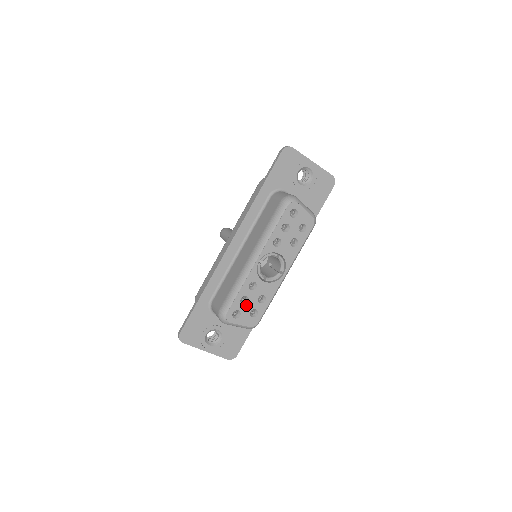
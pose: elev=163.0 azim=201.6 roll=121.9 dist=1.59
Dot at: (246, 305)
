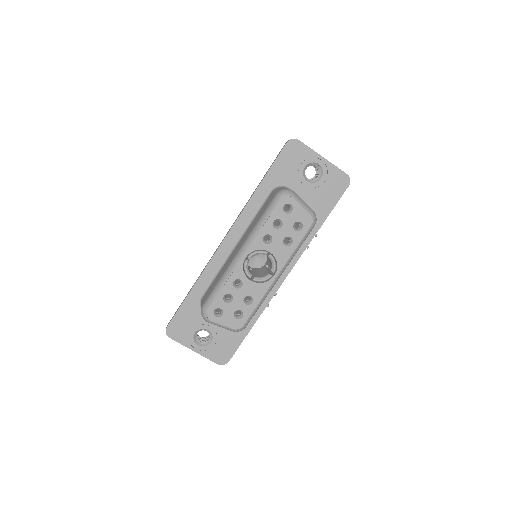
Dot at: (230, 304)
